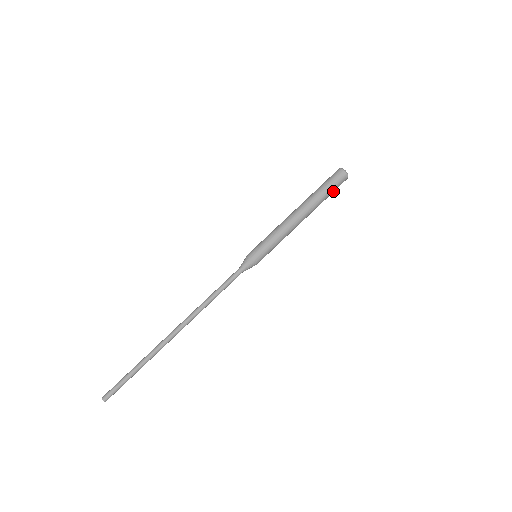
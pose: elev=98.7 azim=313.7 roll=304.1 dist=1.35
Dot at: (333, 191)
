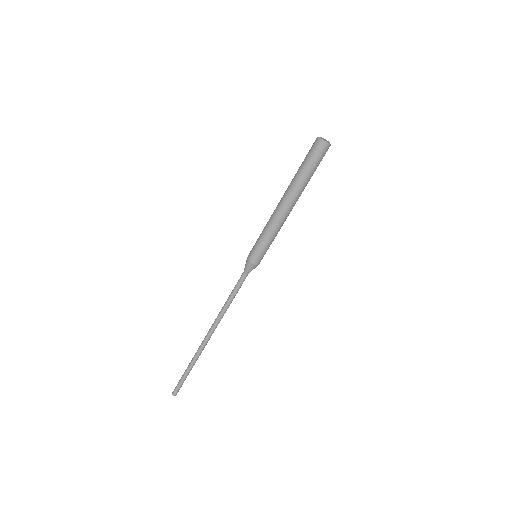
Dot at: occluded
